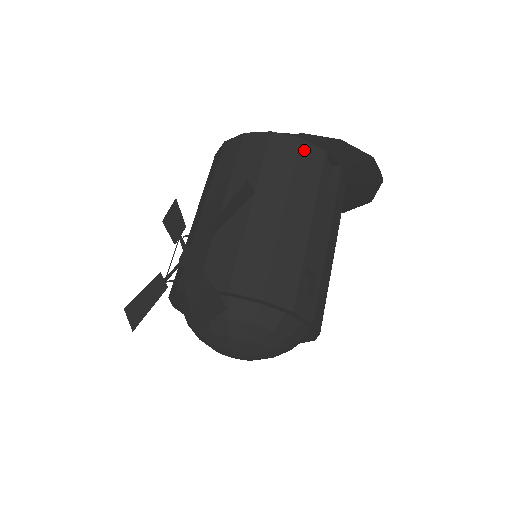
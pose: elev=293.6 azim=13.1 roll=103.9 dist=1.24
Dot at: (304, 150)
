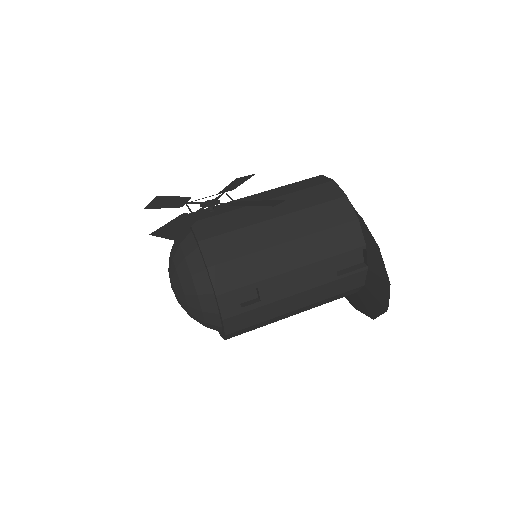
Dot at: (350, 227)
